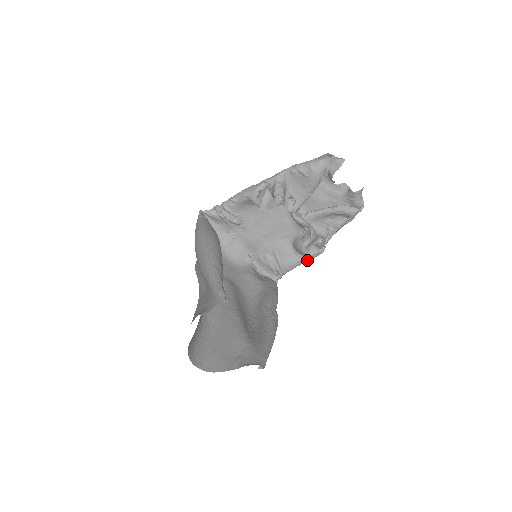
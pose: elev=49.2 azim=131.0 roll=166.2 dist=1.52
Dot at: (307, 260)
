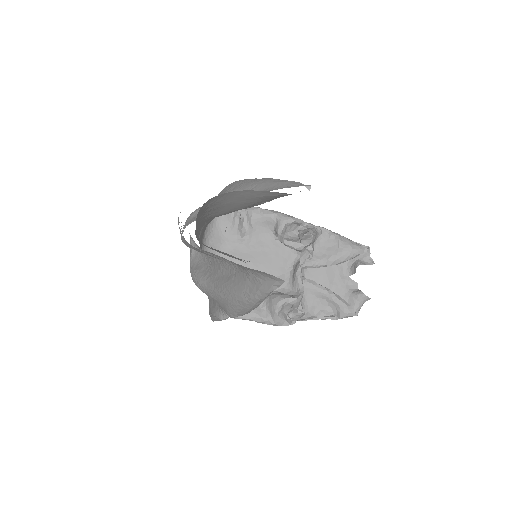
Dot at: (267, 321)
